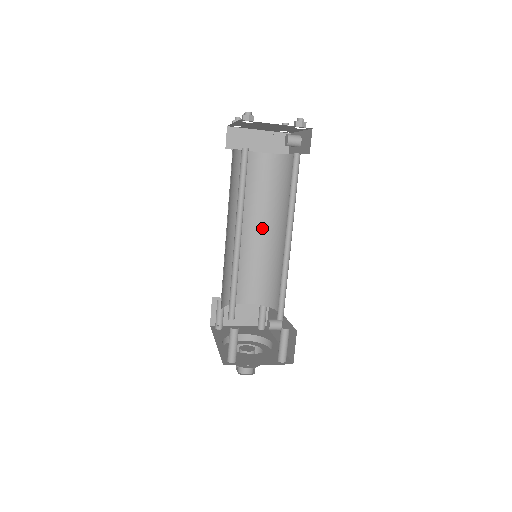
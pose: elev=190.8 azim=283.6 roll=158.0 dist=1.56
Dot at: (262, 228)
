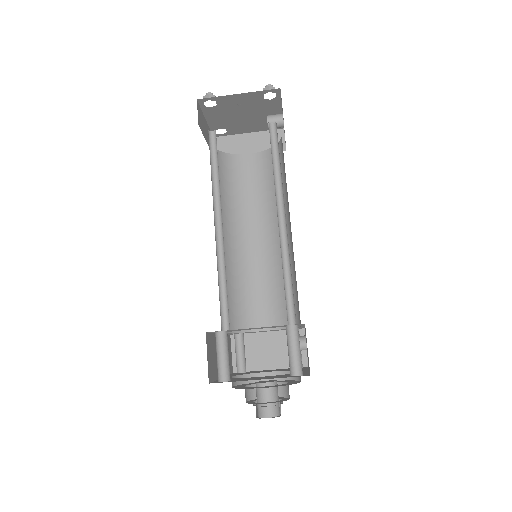
Dot at: (269, 233)
